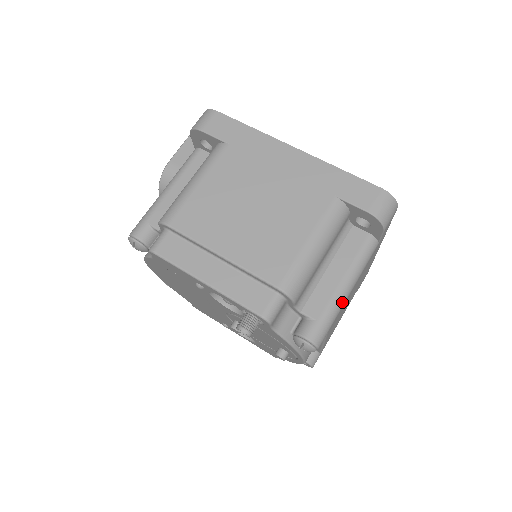
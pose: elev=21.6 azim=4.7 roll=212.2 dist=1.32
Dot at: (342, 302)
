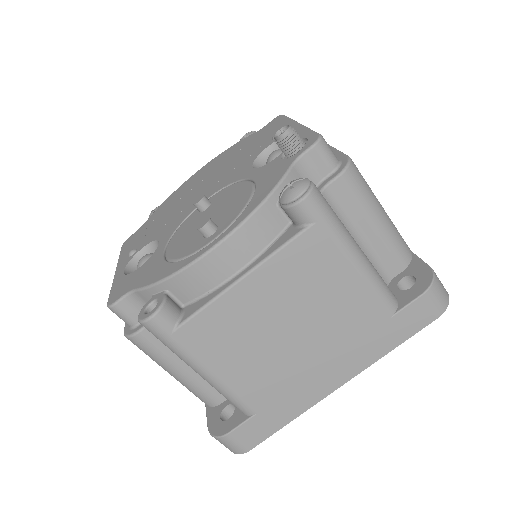
Dot at: (347, 244)
